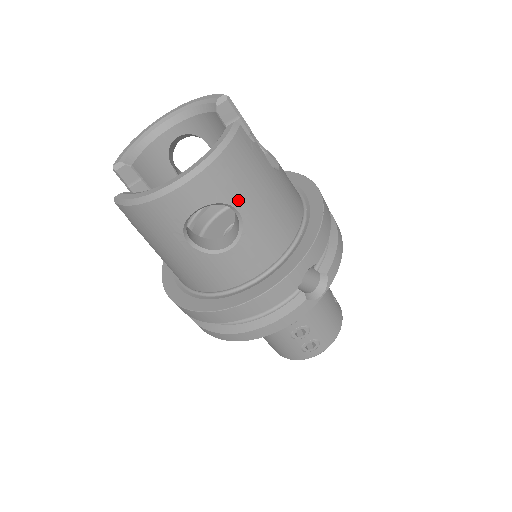
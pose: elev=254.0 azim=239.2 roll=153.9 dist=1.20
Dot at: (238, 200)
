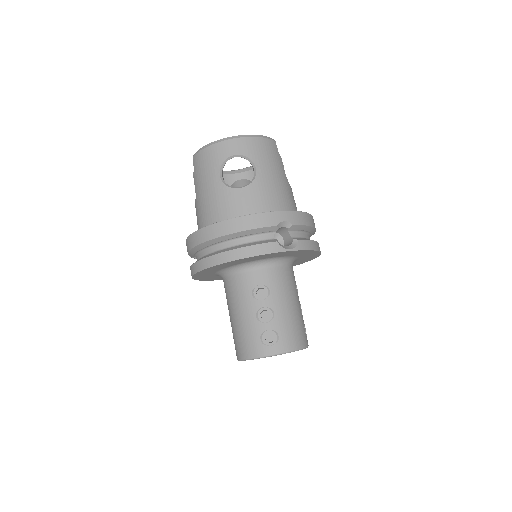
Dot at: (258, 163)
